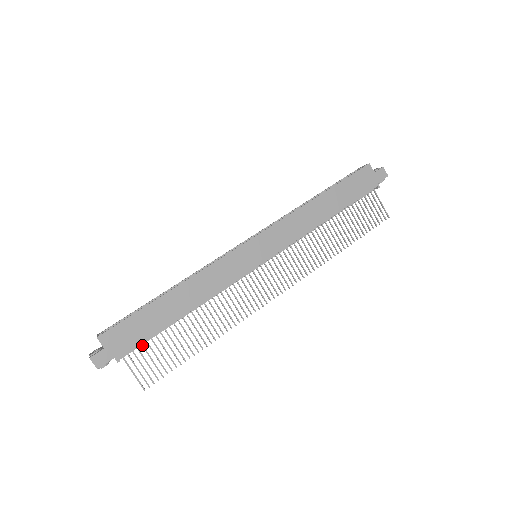
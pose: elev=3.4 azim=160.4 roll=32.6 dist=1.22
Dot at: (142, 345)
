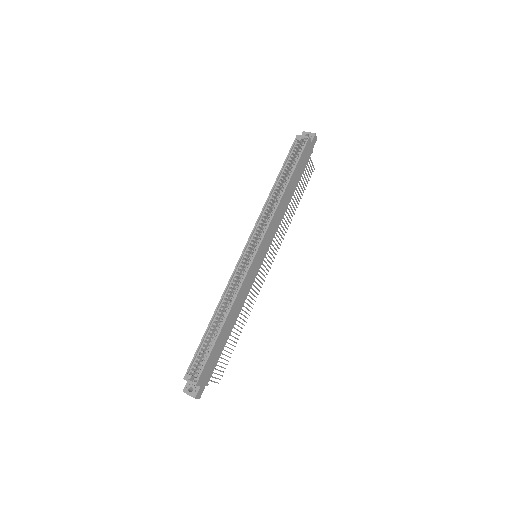
Dot at: occluded
